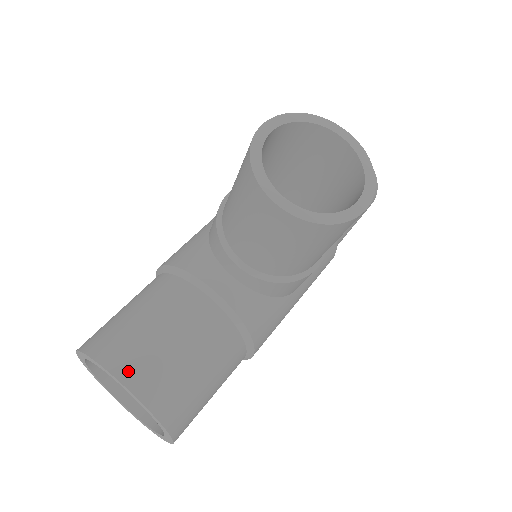
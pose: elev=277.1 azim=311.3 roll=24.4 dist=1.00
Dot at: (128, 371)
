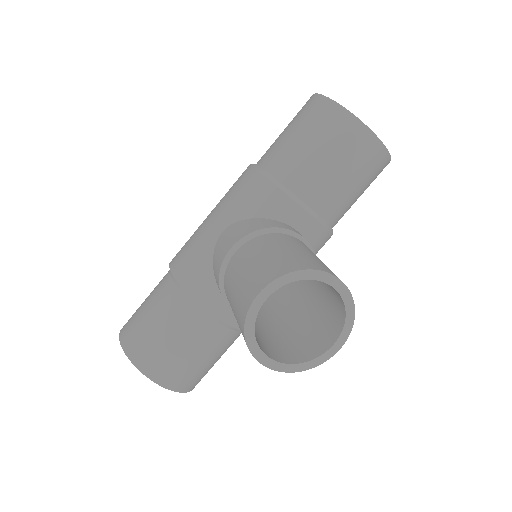
Dot at: (161, 377)
